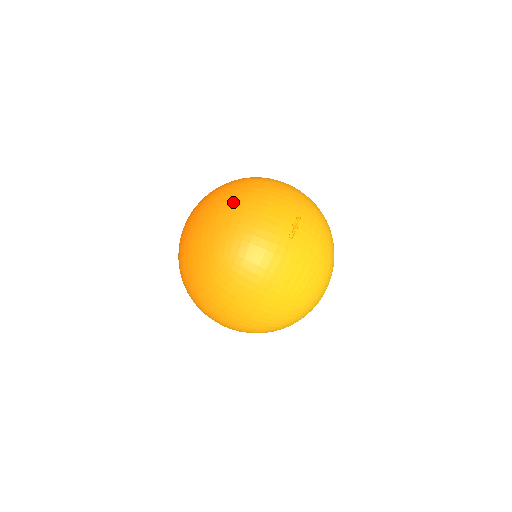
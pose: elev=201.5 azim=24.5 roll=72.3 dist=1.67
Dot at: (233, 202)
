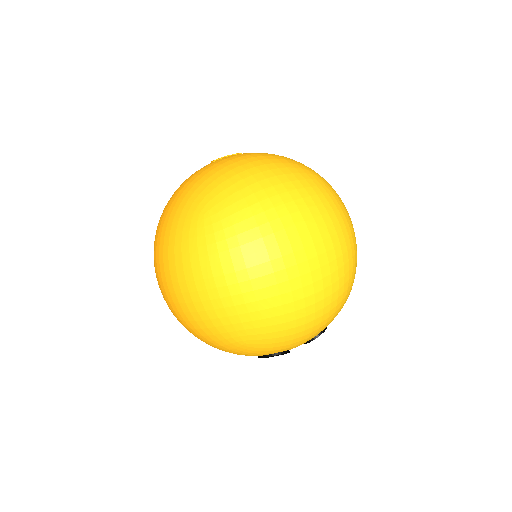
Dot at: occluded
